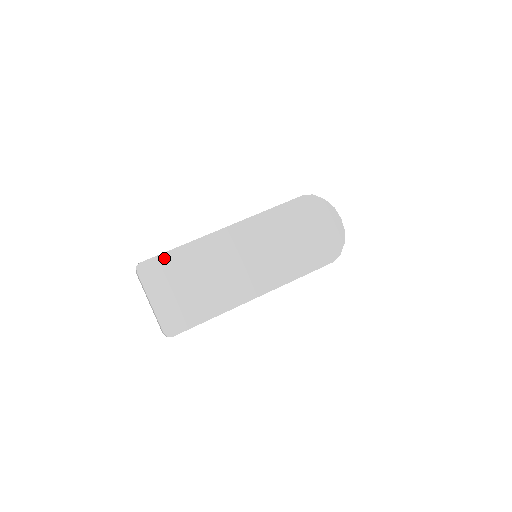
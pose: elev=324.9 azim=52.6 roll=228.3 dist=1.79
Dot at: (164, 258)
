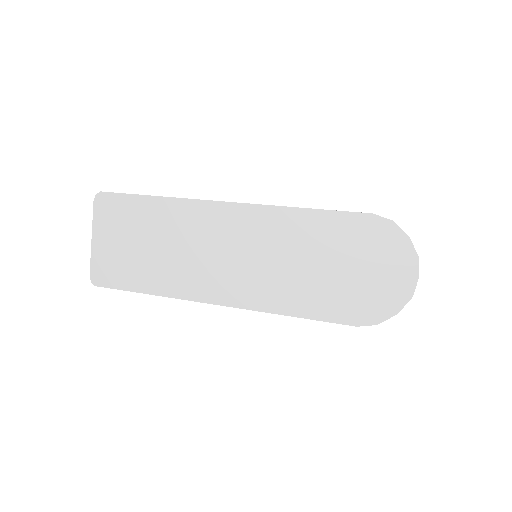
Dot at: (130, 200)
